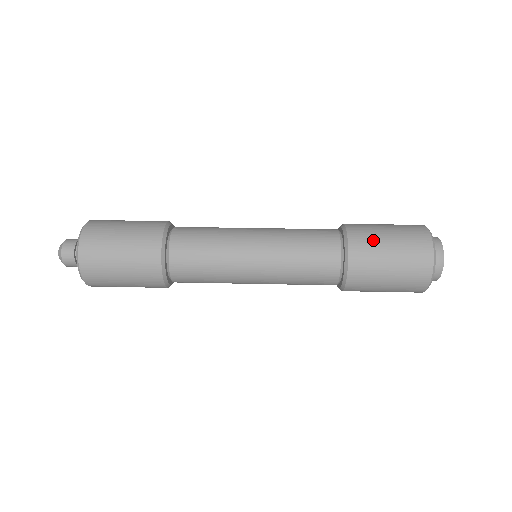
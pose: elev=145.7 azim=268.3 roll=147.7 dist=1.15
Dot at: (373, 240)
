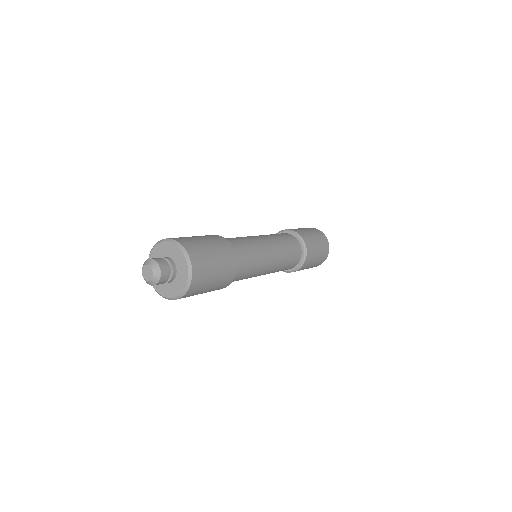
Dot at: (314, 247)
